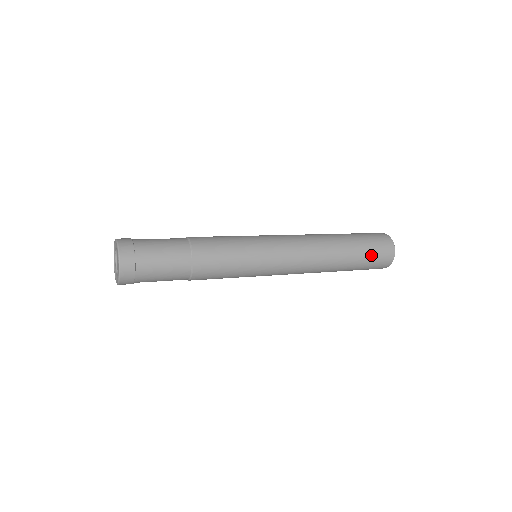
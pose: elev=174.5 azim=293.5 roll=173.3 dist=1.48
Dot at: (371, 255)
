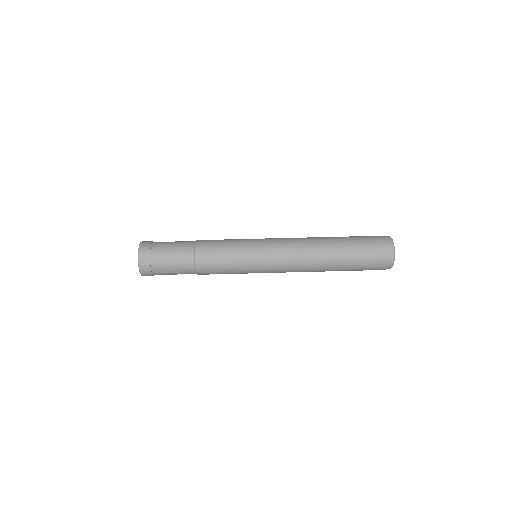
Dot at: (366, 251)
